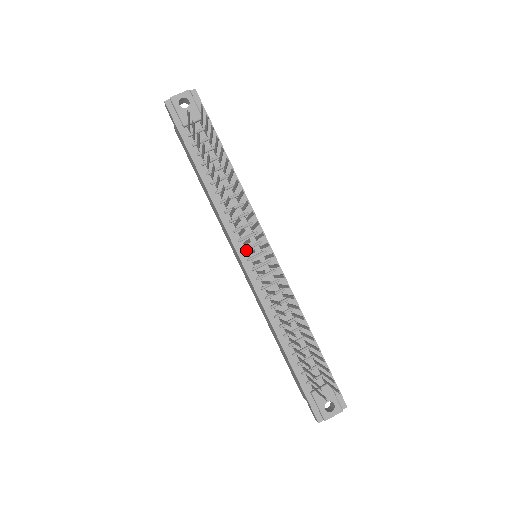
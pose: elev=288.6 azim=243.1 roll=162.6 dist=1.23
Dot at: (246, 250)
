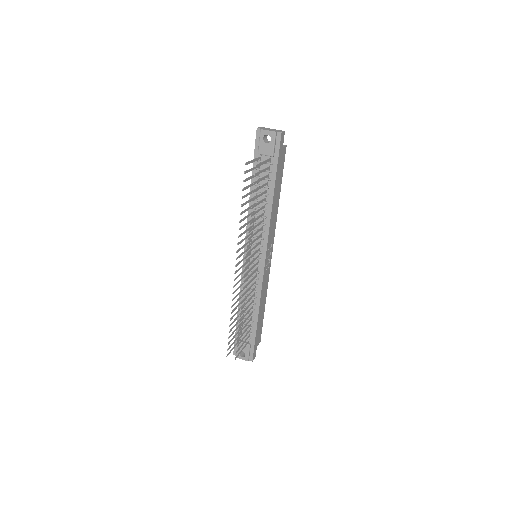
Dot at: occluded
